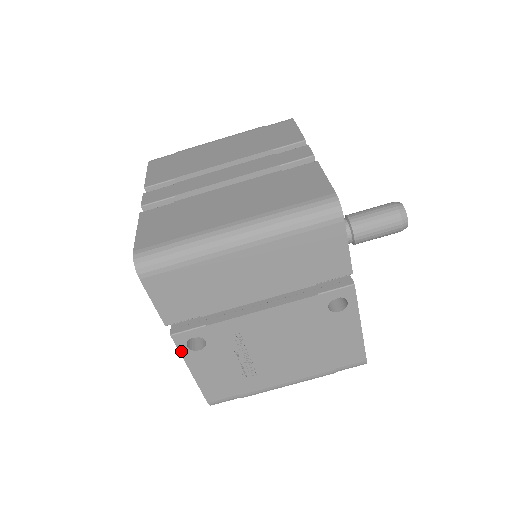
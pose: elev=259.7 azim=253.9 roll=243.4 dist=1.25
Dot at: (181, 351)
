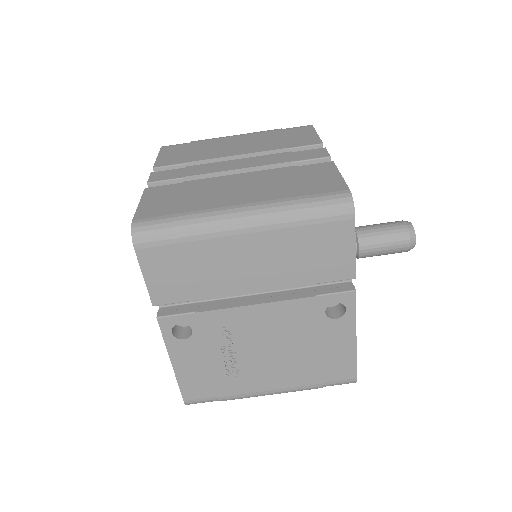
Dot at: (165, 337)
